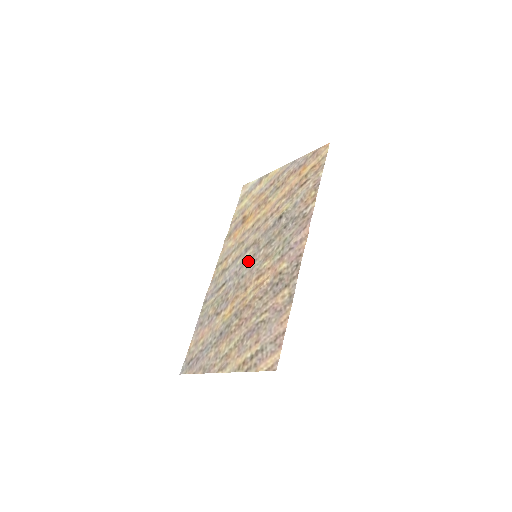
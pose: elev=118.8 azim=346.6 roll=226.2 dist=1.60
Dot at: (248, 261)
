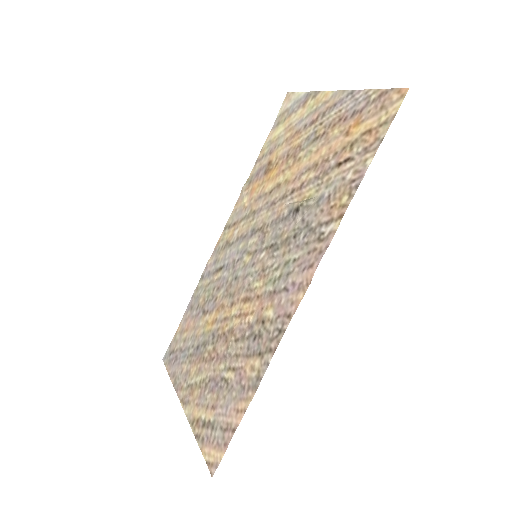
Dot at: (247, 256)
